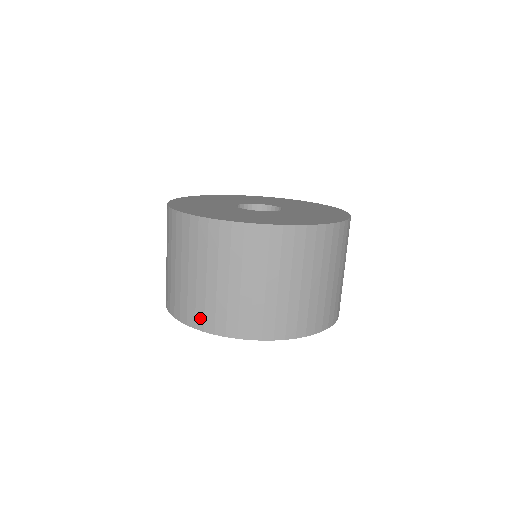
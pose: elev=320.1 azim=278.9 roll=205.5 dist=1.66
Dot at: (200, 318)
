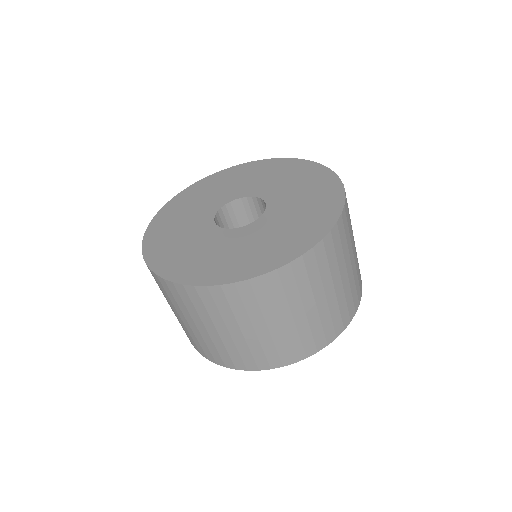
Dot at: (250, 362)
